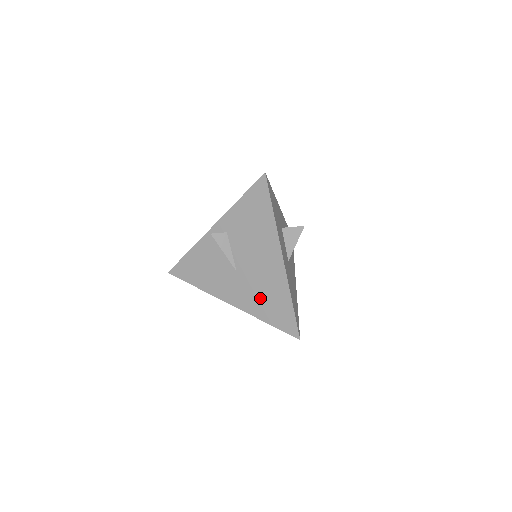
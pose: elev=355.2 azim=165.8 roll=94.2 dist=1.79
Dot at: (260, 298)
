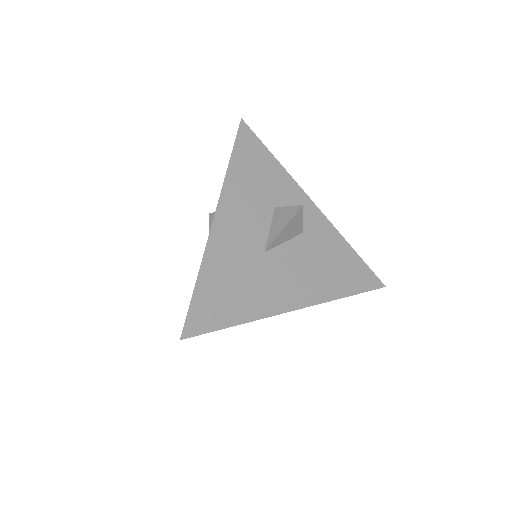
Dot at: occluded
